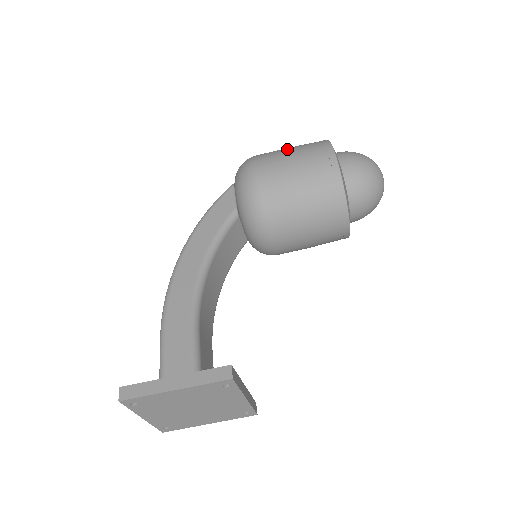
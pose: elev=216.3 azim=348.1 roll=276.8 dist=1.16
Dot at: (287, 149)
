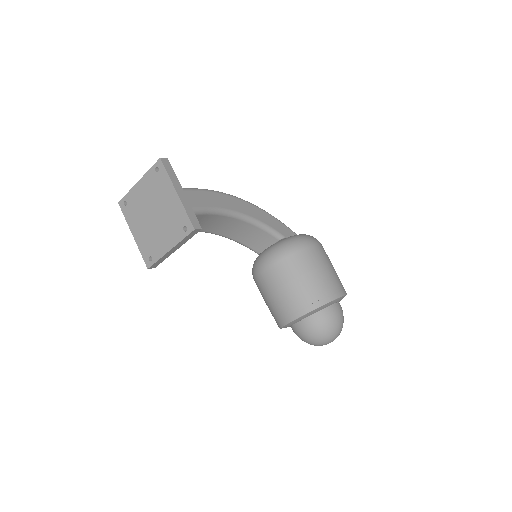
Dot at: occluded
